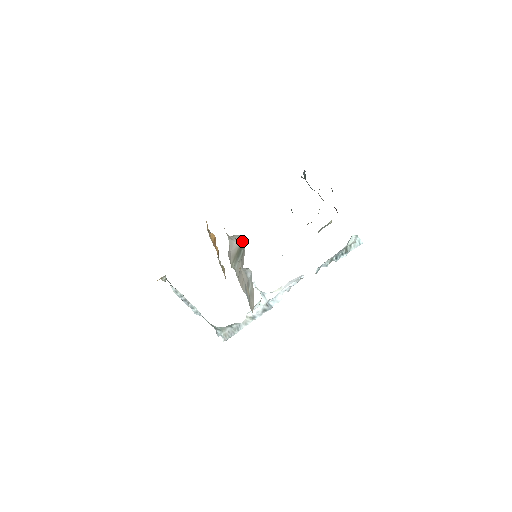
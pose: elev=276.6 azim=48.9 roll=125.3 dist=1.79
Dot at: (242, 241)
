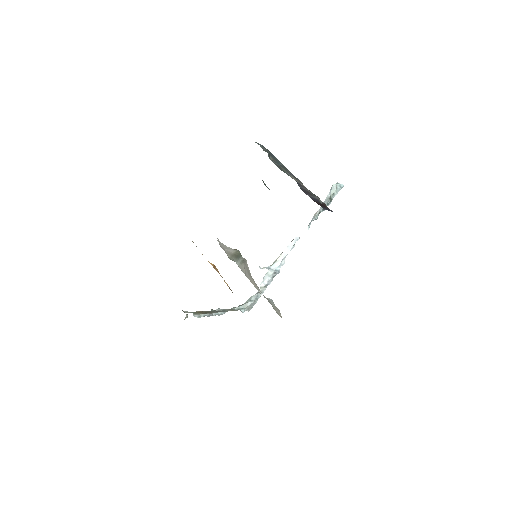
Dot at: (242, 258)
